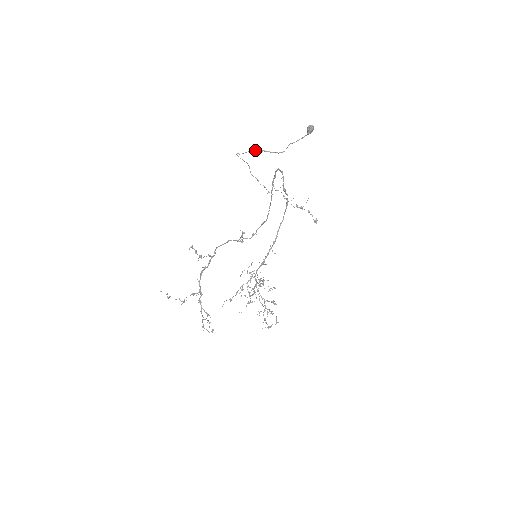
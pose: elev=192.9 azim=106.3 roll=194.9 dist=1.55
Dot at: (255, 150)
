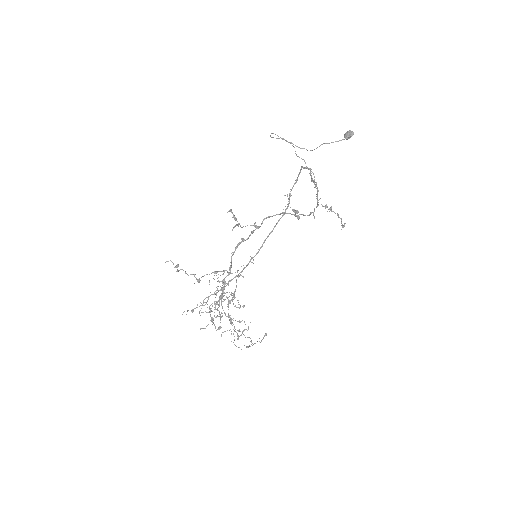
Dot at: occluded
